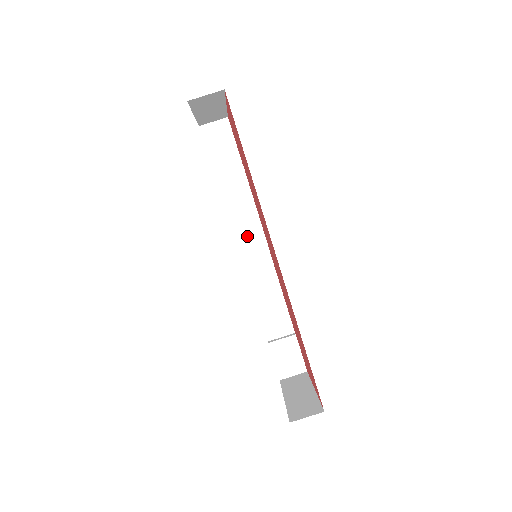
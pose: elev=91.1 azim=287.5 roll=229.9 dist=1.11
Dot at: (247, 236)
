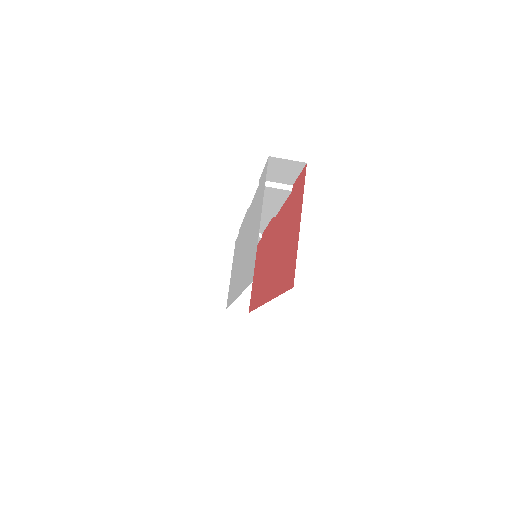
Dot at: occluded
